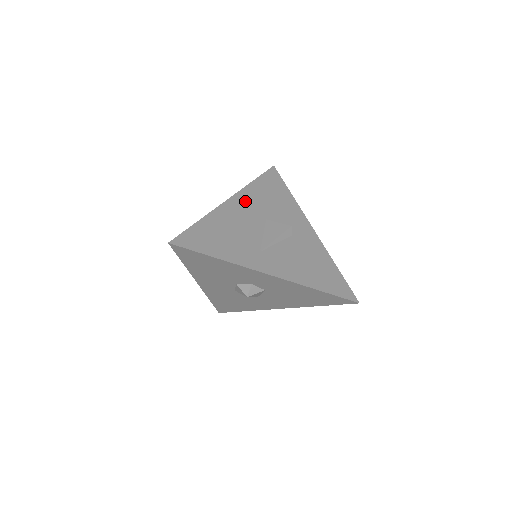
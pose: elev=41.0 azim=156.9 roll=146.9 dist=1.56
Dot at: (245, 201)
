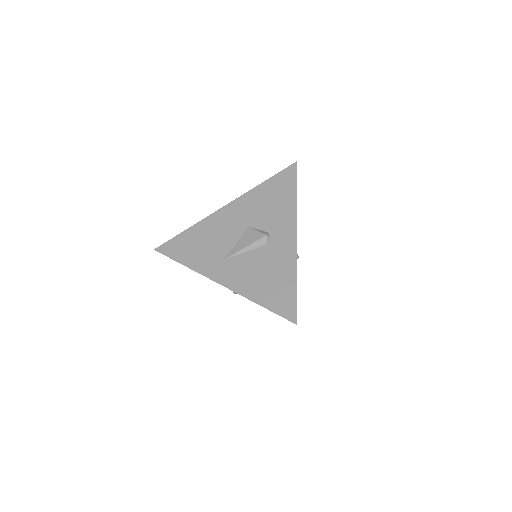
Dot at: (239, 207)
